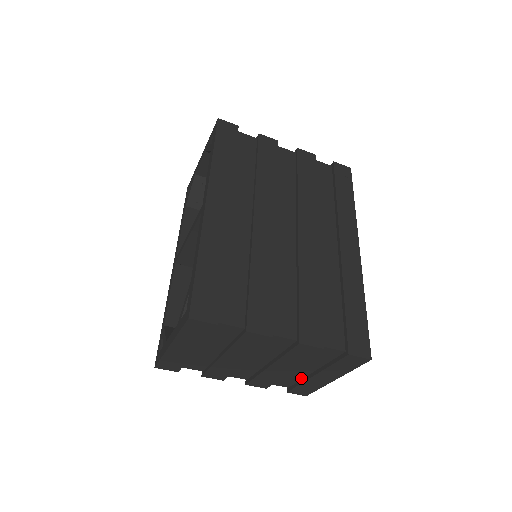
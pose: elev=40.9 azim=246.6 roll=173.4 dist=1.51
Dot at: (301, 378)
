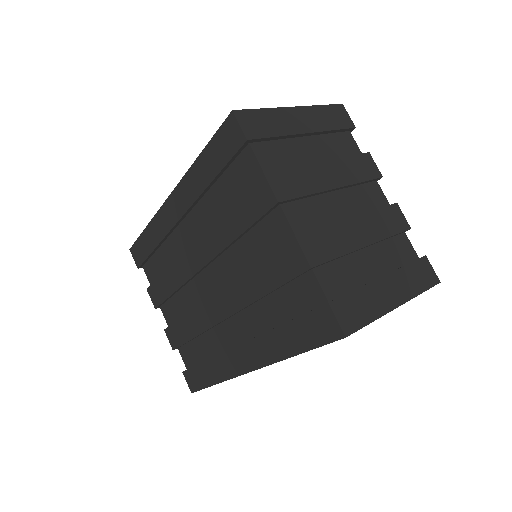
Dot at: (357, 285)
